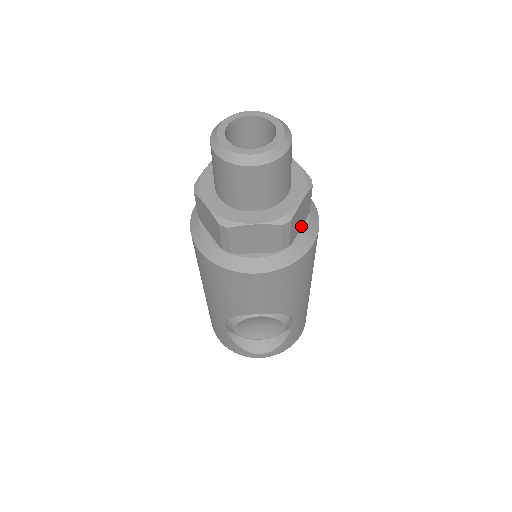
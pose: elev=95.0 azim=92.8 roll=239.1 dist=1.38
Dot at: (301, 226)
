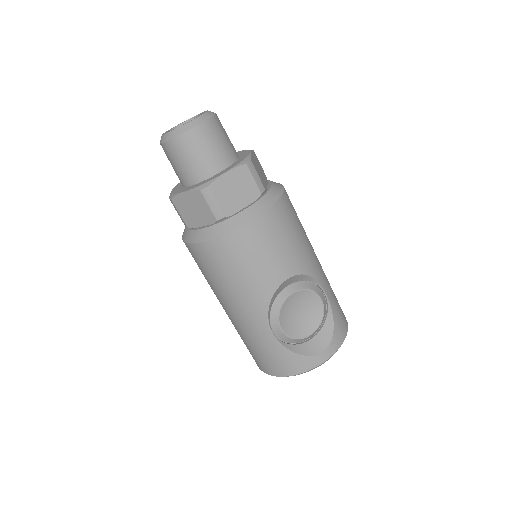
Dot at: (266, 184)
